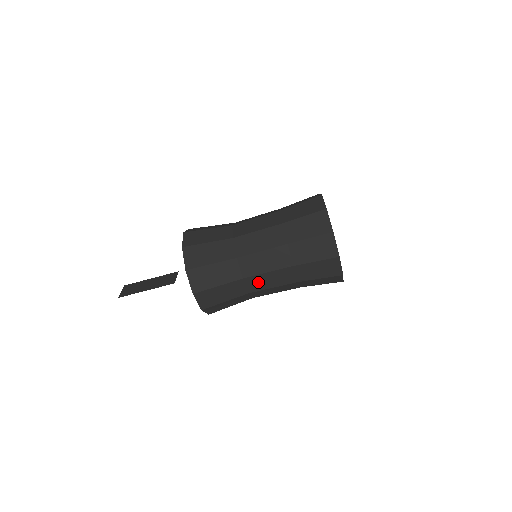
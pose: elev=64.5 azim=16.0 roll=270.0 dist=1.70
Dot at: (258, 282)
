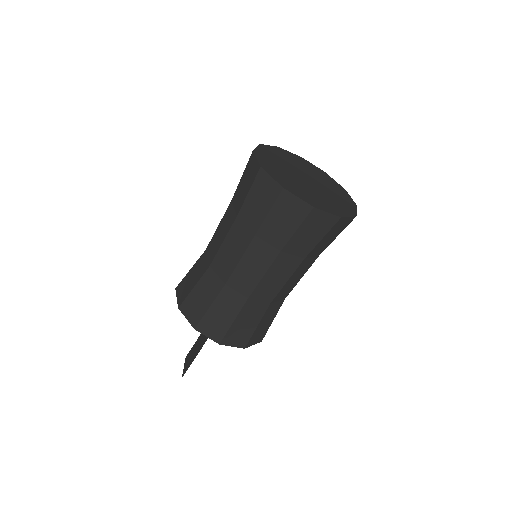
Dot at: (266, 289)
